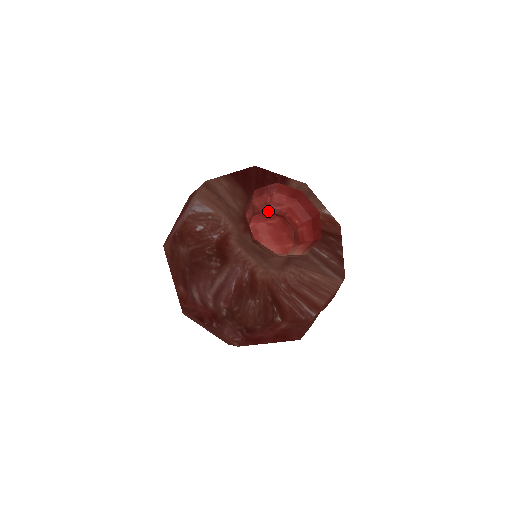
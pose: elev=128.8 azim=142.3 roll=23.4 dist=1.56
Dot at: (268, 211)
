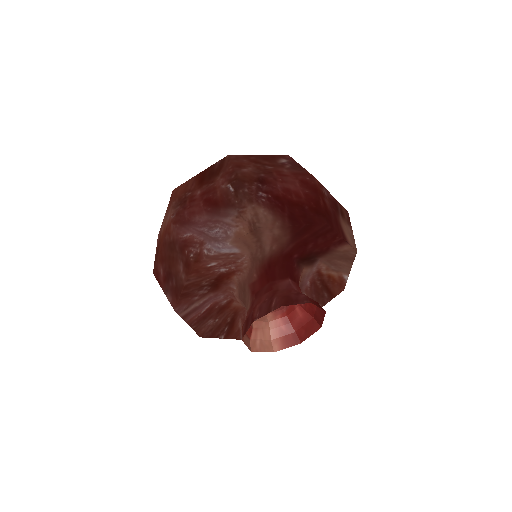
Dot at: (290, 279)
